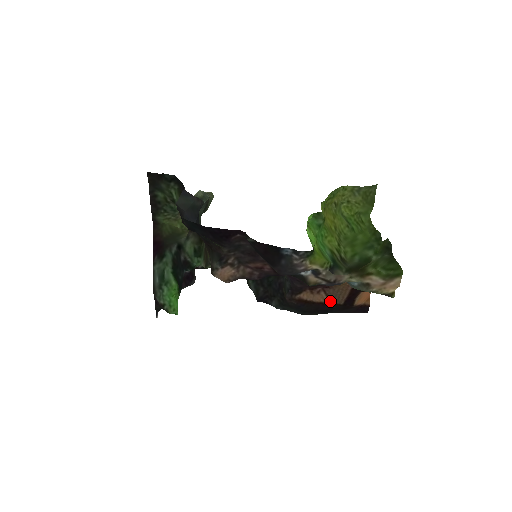
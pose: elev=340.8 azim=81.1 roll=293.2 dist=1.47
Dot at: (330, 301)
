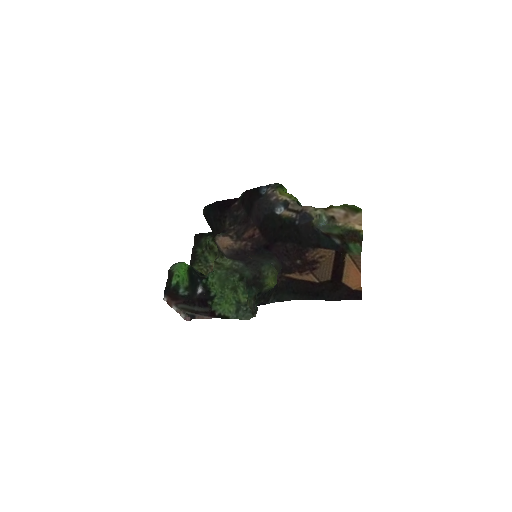
Dot at: (319, 281)
